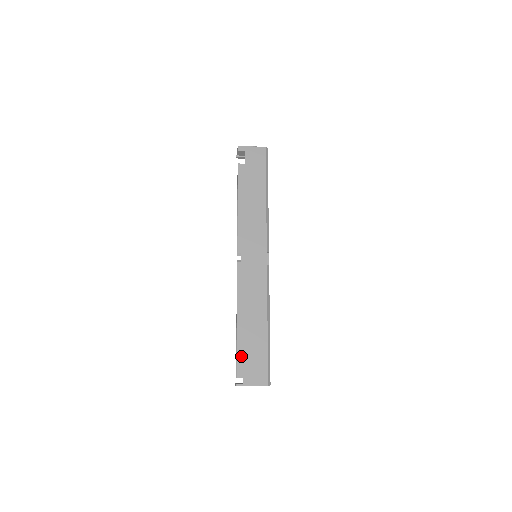
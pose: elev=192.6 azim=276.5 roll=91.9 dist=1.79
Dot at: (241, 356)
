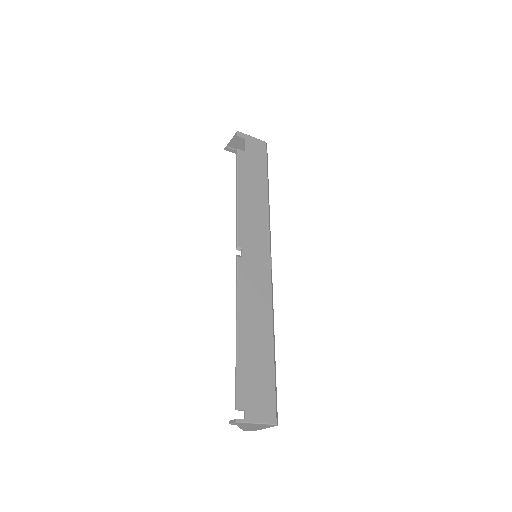
Dot at: (243, 379)
